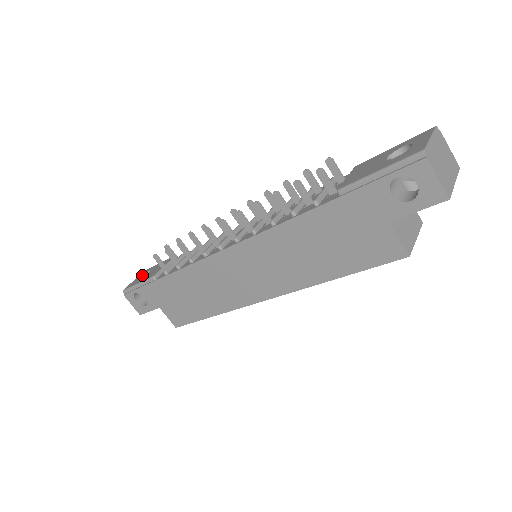
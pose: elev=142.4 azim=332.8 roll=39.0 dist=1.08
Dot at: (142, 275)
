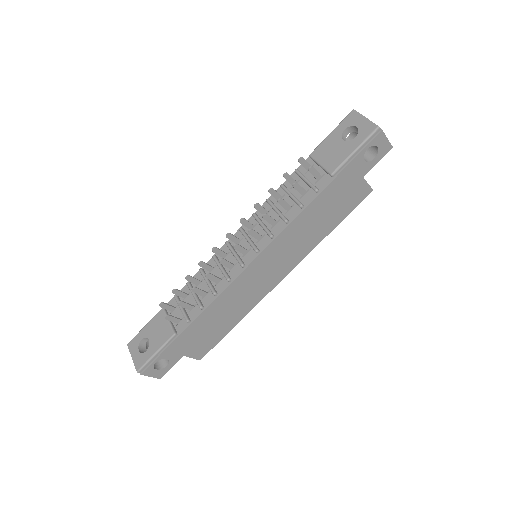
Dot at: (138, 348)
